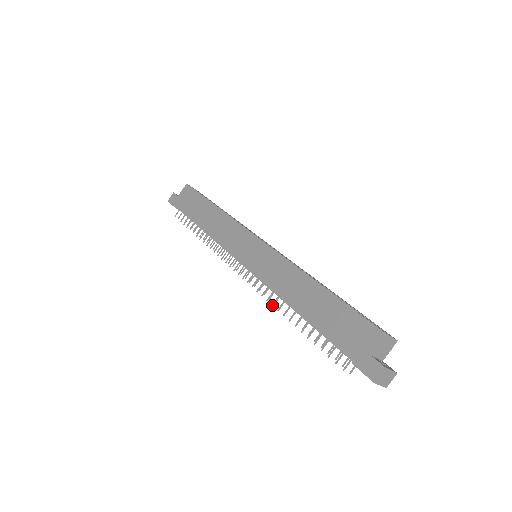
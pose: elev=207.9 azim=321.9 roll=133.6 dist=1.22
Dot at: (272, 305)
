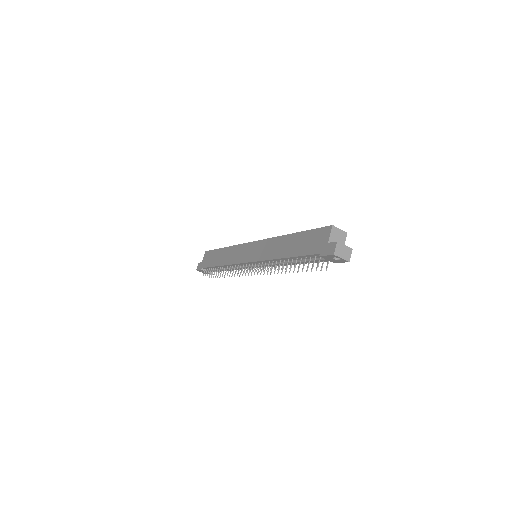
Dot at: (270, 270)
